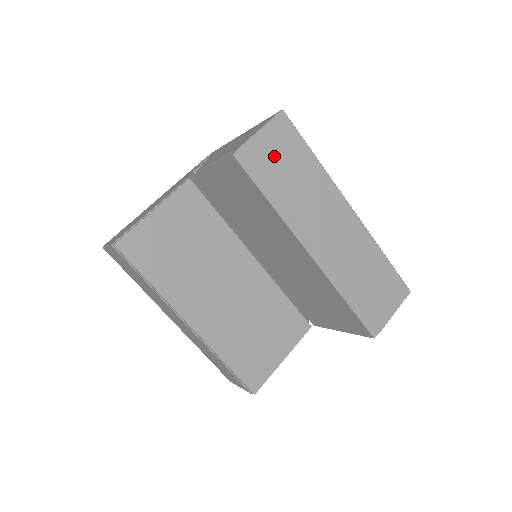
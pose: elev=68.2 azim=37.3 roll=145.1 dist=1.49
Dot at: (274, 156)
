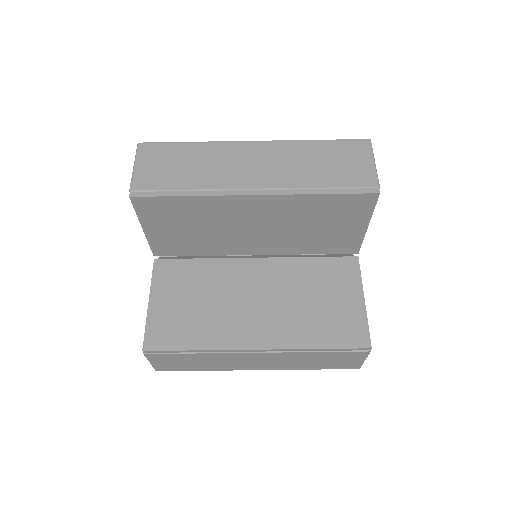
Dot at: (160, 170)
